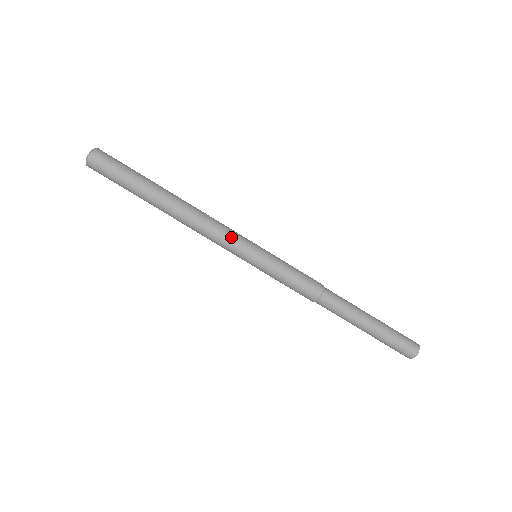
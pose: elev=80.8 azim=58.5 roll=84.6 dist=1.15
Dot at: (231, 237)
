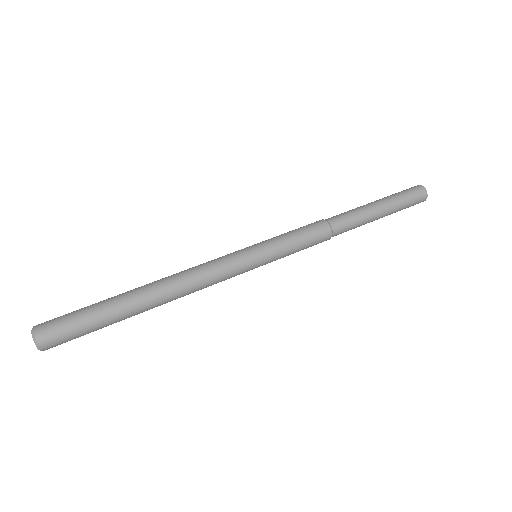
Dot at: (219, 258)
